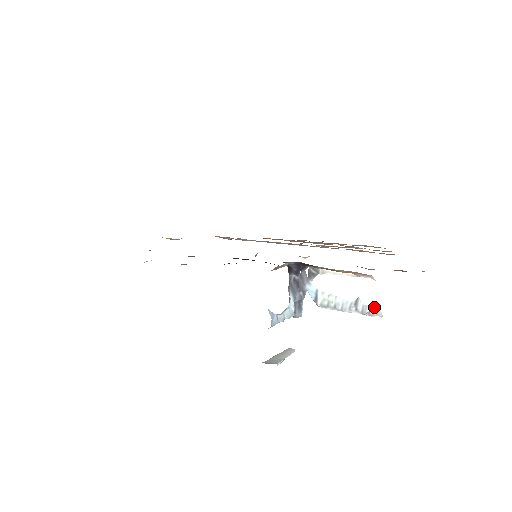
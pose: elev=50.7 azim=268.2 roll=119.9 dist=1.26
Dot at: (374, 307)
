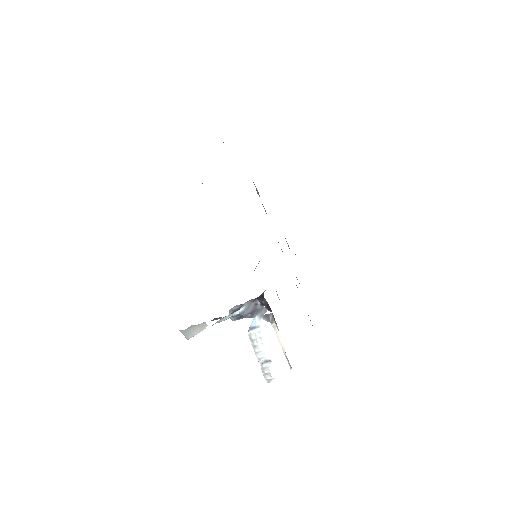
Dot at: (271, 376)
